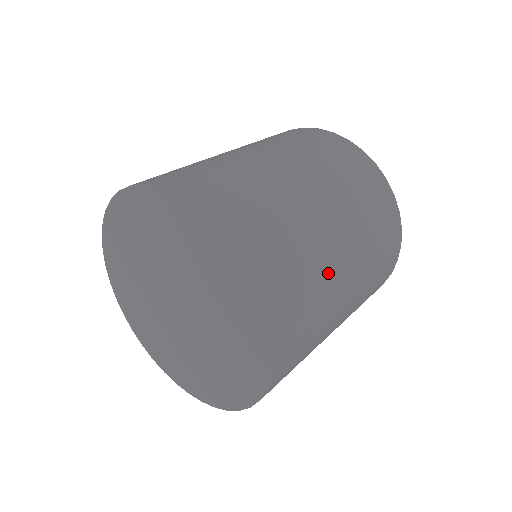
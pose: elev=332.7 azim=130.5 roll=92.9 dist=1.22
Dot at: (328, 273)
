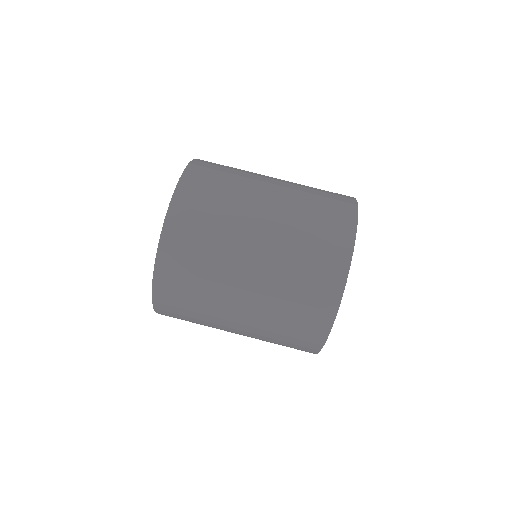
Dot at: (244, 198)
